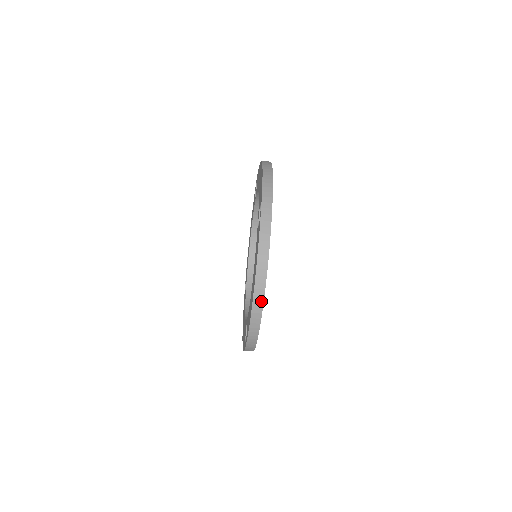
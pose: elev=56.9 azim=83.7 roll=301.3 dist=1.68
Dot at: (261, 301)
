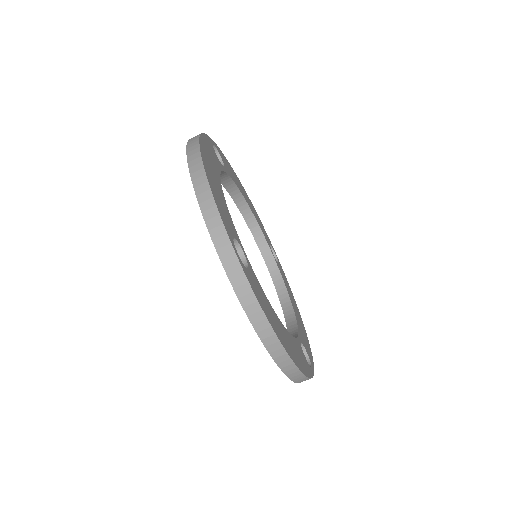
Dot at: (198, 157)
